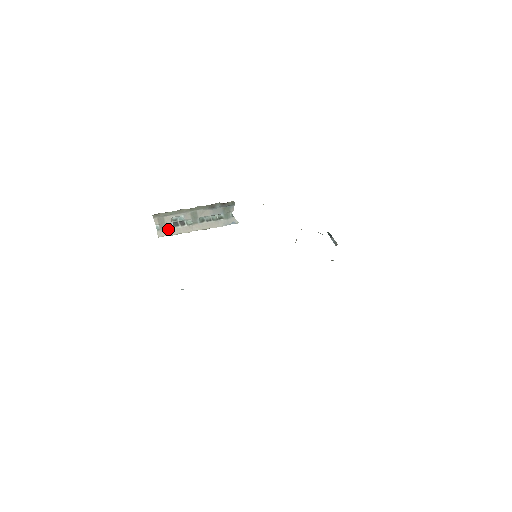
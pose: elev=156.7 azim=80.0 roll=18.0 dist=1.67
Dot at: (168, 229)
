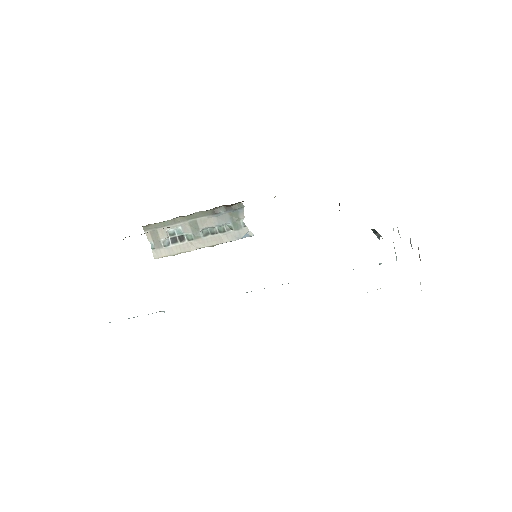
Dot at: (165, 247)
